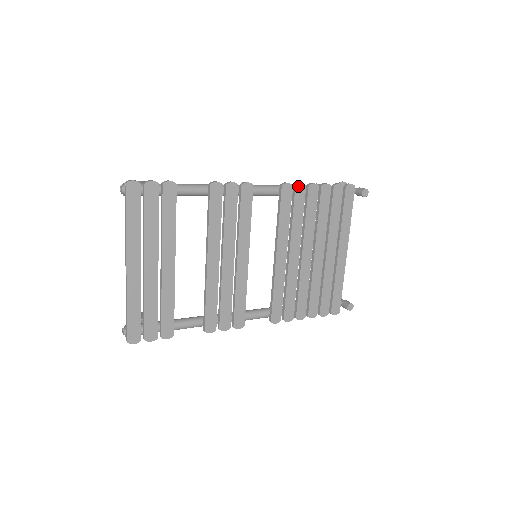
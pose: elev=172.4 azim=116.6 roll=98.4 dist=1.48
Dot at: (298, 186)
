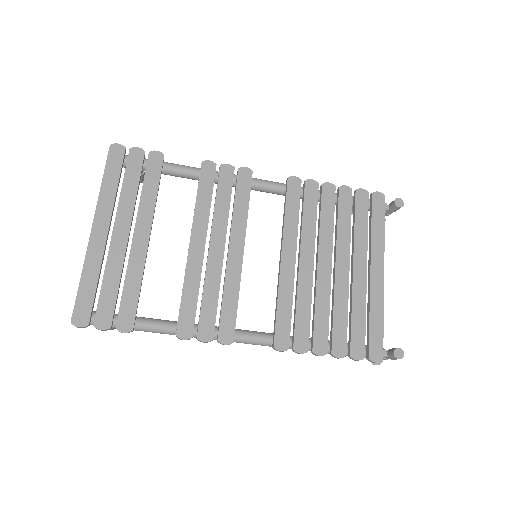
Dot at: (308, 182)
